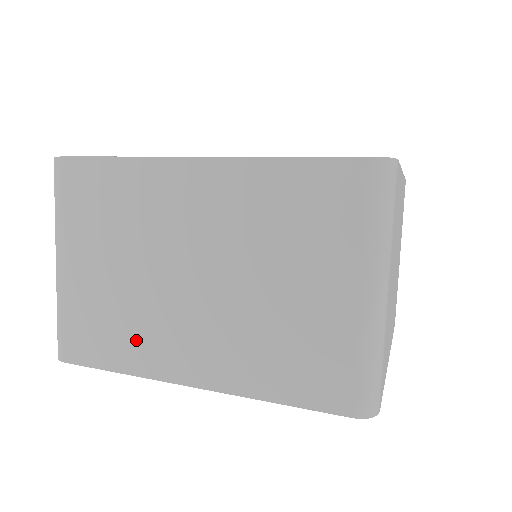
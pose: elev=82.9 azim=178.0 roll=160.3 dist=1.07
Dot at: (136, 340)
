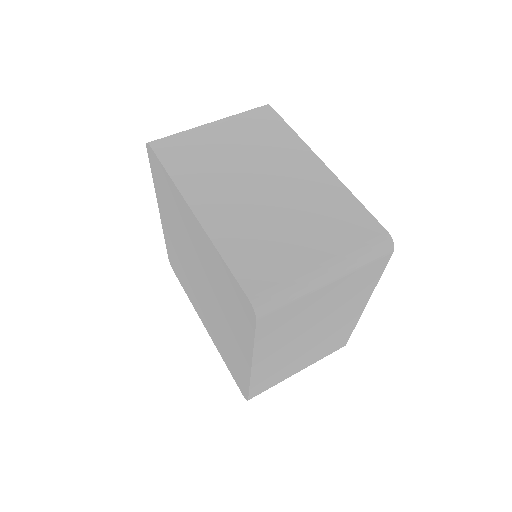
Dot at: (198, 175)
